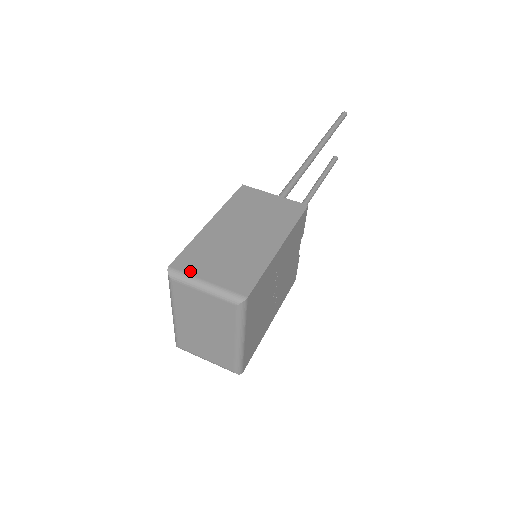
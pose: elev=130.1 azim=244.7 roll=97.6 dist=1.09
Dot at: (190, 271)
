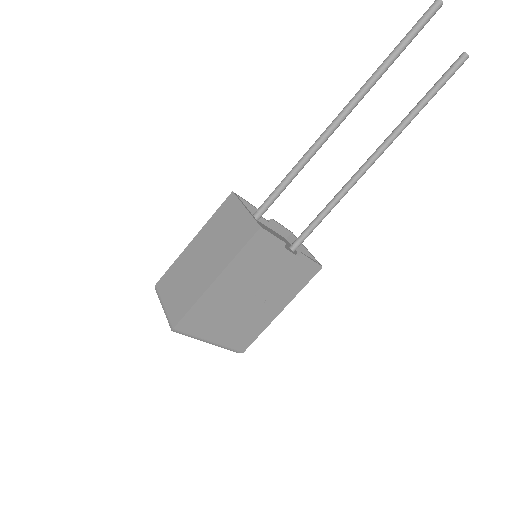
Dot at: (161, 292)
